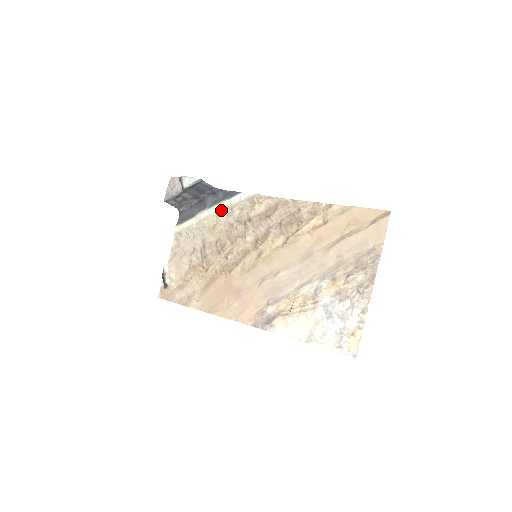
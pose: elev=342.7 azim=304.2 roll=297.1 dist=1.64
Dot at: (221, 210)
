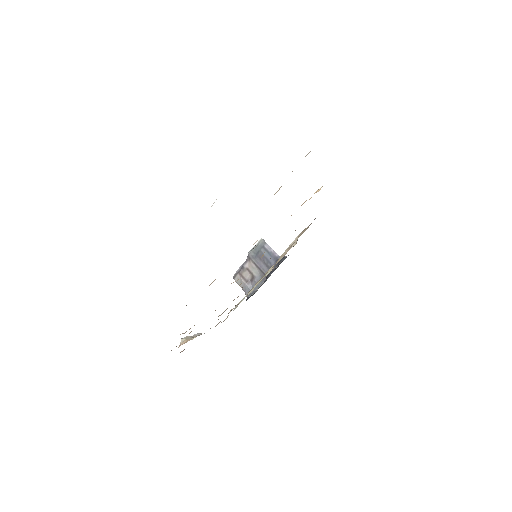
Dot at: occluded
